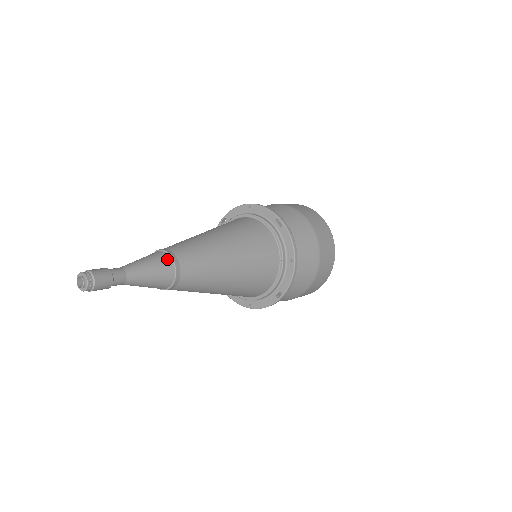
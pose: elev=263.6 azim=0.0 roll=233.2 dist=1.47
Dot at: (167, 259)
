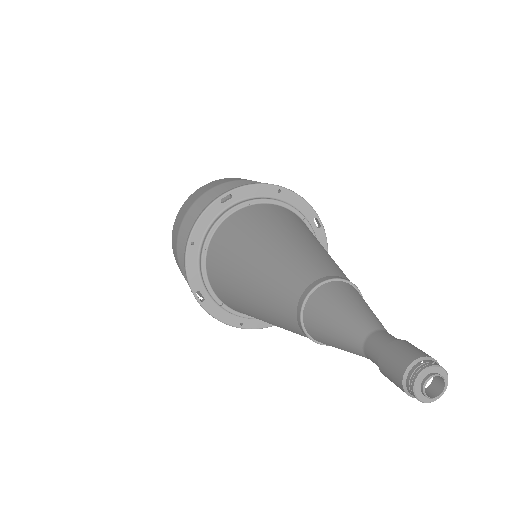
Dot at: occluded
